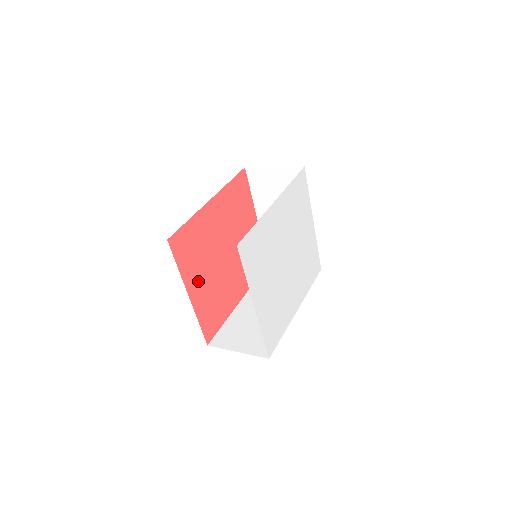
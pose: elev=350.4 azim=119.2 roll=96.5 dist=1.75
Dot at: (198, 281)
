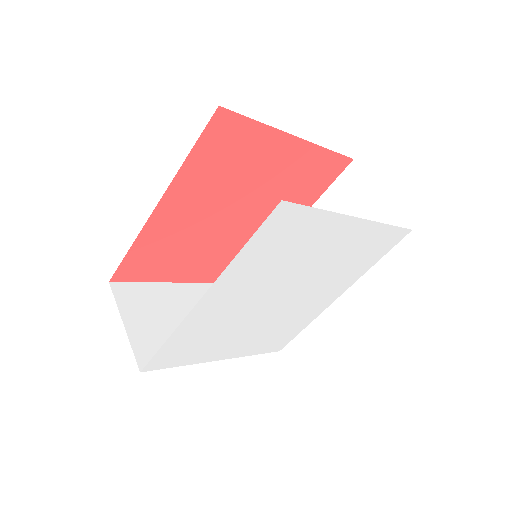
Dot at: (192, 267)
